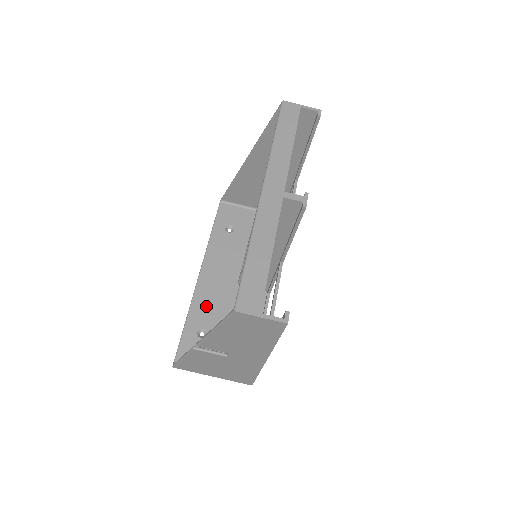
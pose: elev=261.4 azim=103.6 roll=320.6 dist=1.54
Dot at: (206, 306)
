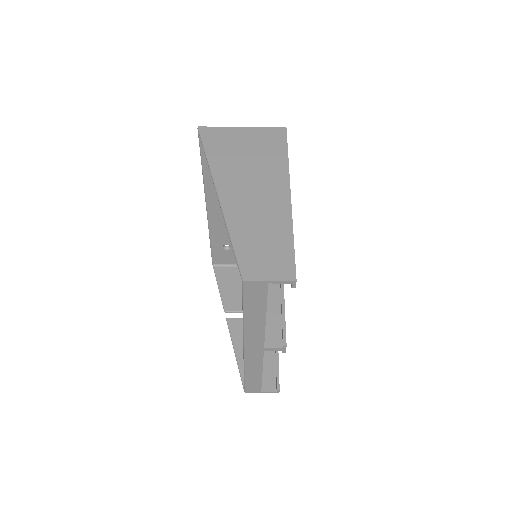
Dot at: (223, 231)
